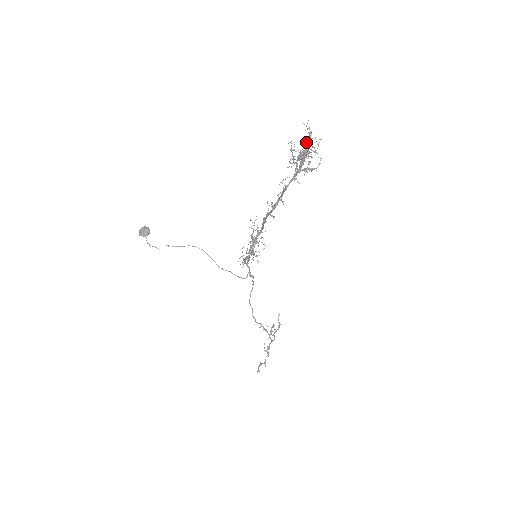
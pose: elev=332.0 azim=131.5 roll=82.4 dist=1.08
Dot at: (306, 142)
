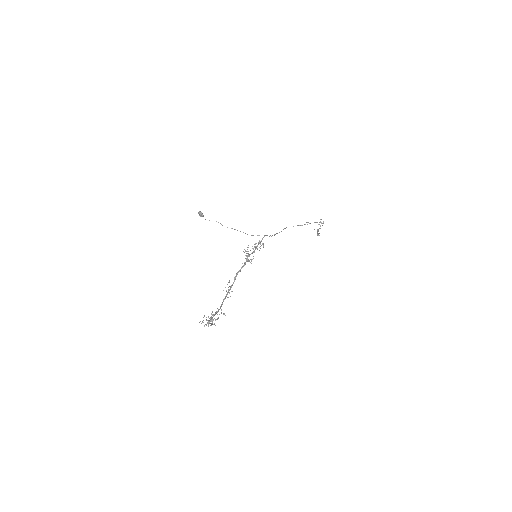
Dot at: (211, 314)
